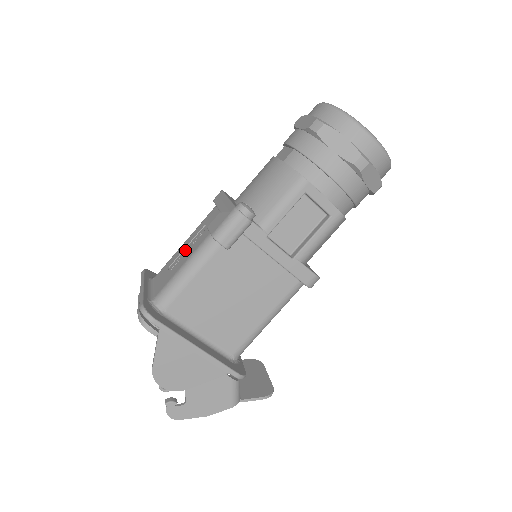
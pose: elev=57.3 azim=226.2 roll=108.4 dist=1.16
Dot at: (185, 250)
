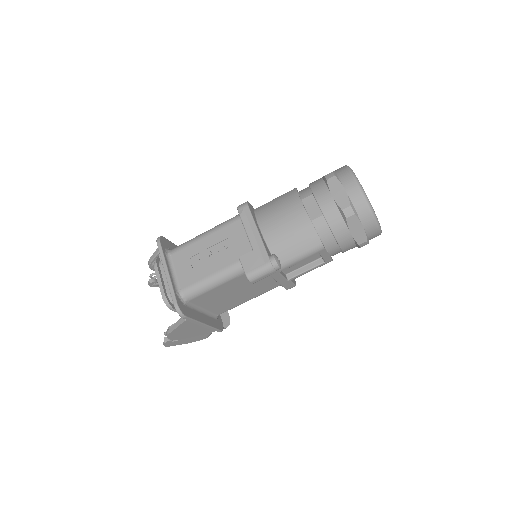
Dot at: (208, 252)
